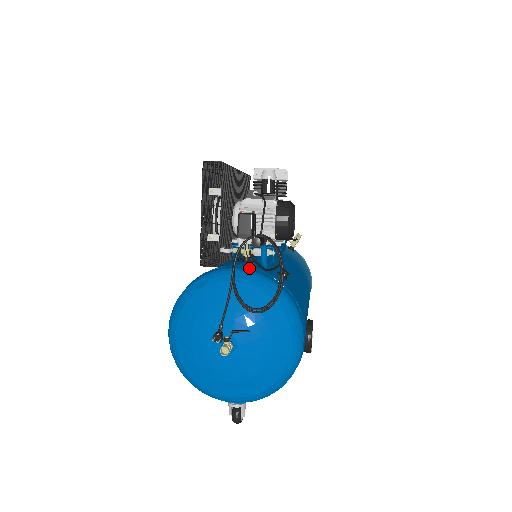
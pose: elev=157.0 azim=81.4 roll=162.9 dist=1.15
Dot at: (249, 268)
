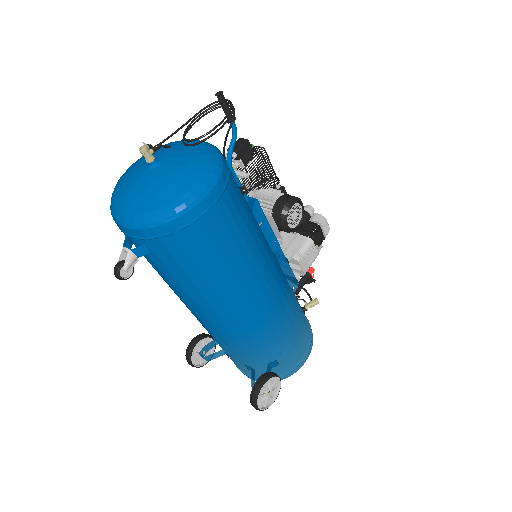
Dot at: occluded
